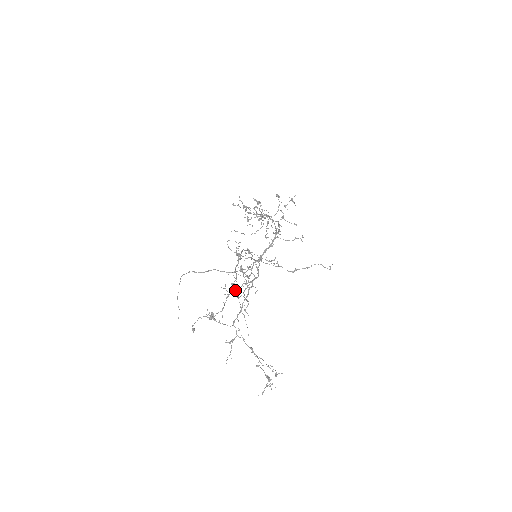
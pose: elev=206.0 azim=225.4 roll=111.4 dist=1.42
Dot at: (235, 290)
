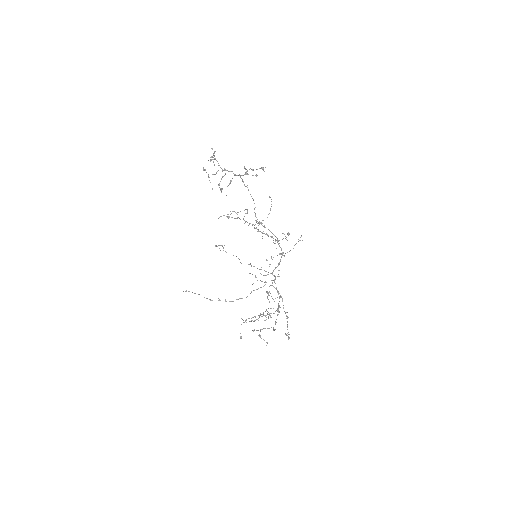
Dot at: occluded
